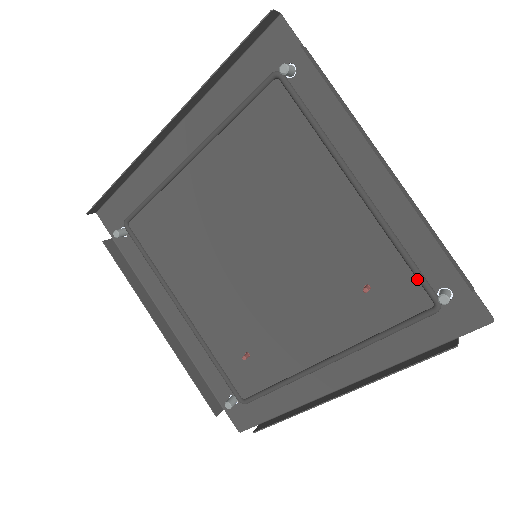
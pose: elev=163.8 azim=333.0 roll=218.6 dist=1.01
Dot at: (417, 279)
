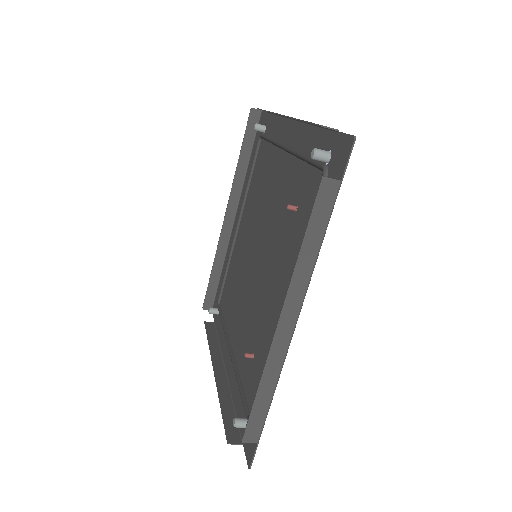
Dot at: (314, 167)
